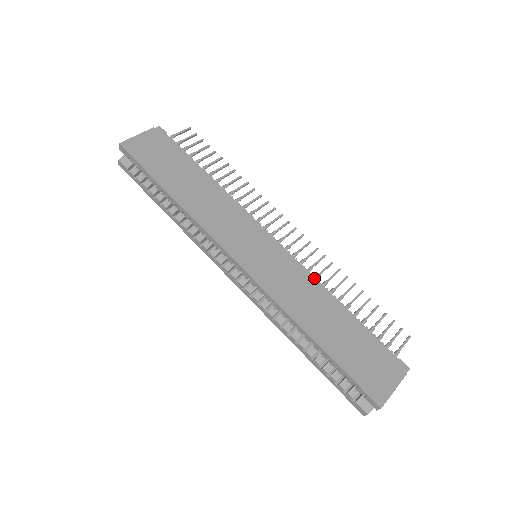
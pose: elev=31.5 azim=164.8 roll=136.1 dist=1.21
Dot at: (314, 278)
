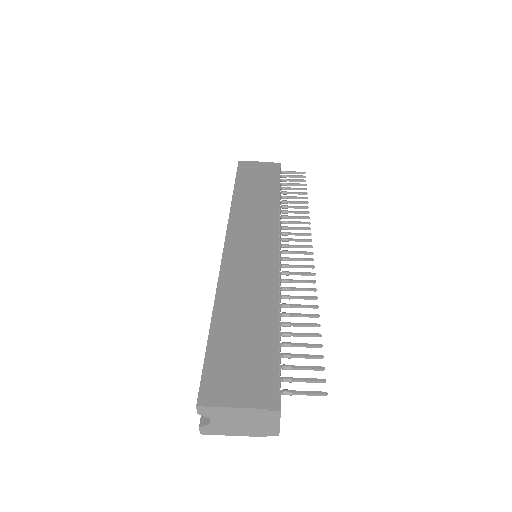
Dot at: (278, 285)
